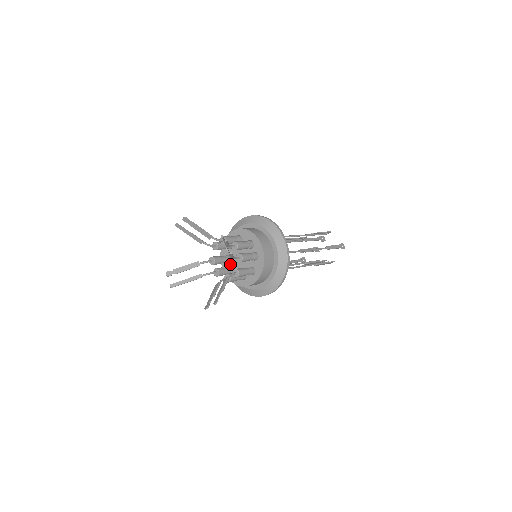
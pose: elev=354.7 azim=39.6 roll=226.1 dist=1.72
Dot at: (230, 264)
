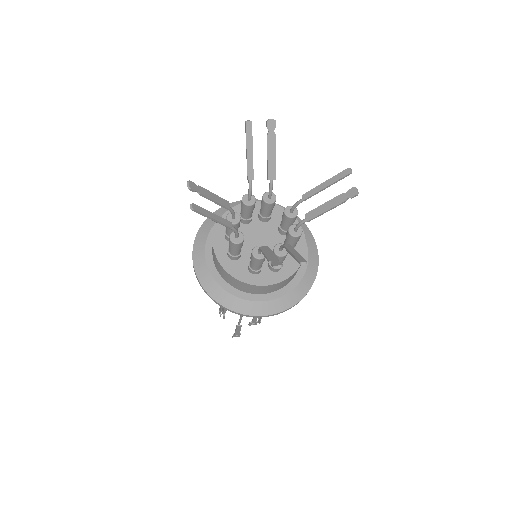
Dot at: occluded
